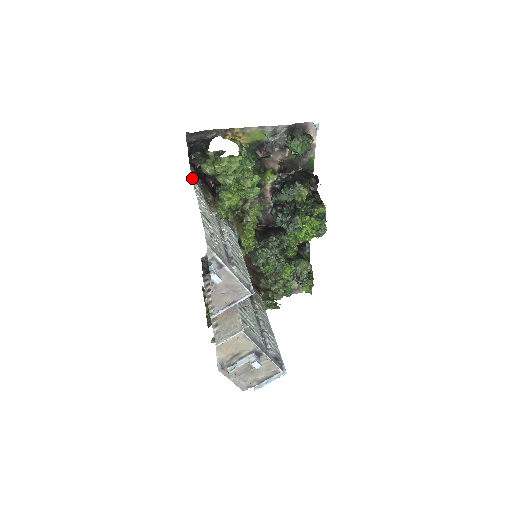
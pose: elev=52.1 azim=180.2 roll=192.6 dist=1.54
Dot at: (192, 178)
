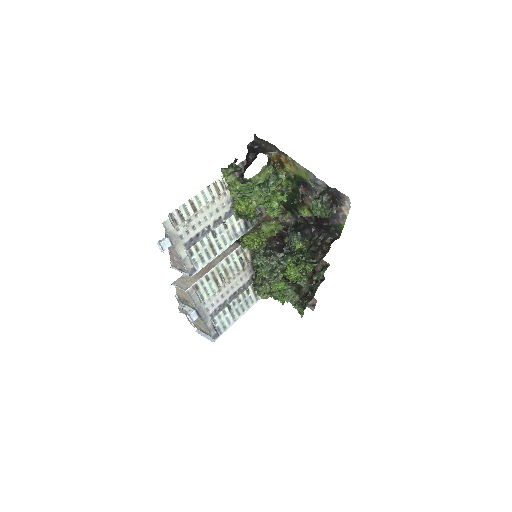
Dot at: occluded
